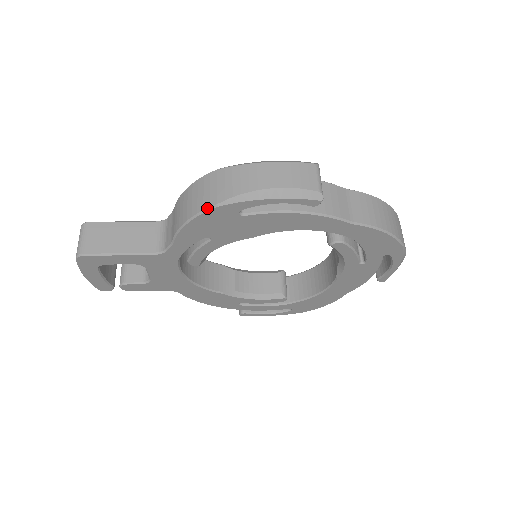
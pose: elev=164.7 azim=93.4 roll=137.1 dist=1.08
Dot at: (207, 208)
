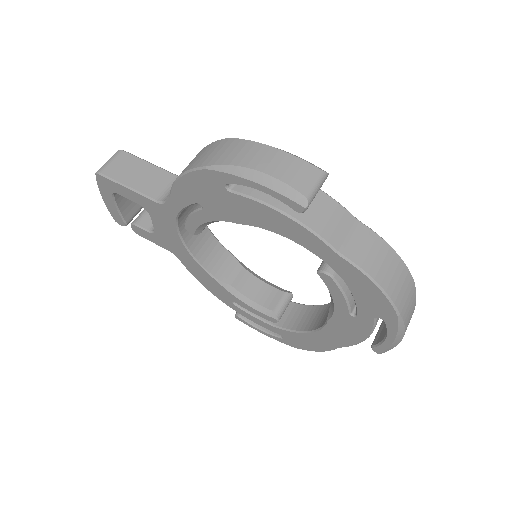
Dot at: (197, 167)
